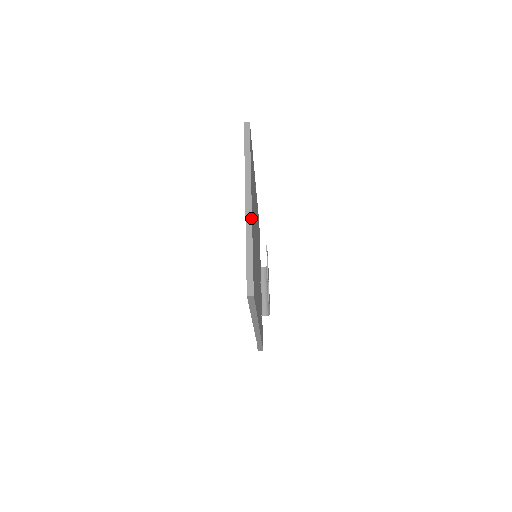
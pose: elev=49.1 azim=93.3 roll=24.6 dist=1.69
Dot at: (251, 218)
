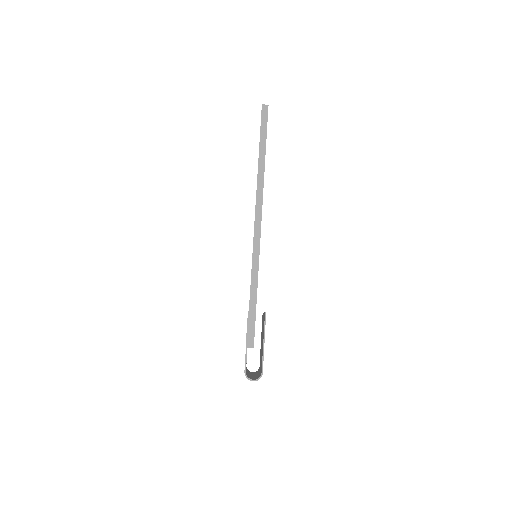
Dot at: occluded
